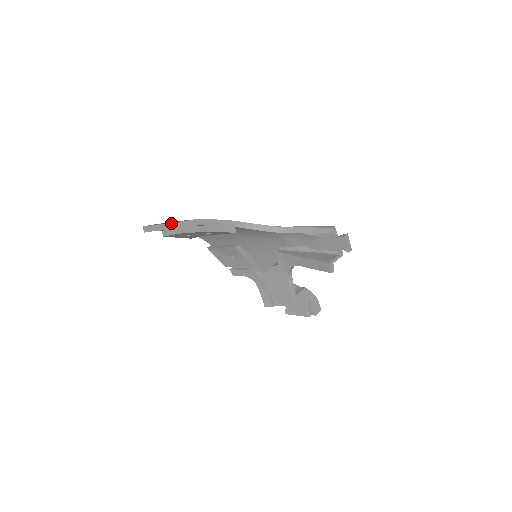
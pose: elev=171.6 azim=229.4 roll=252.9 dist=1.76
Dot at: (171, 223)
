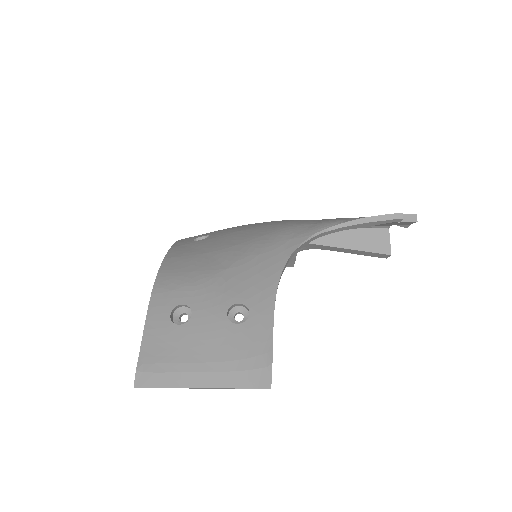
Dot at: occluded
